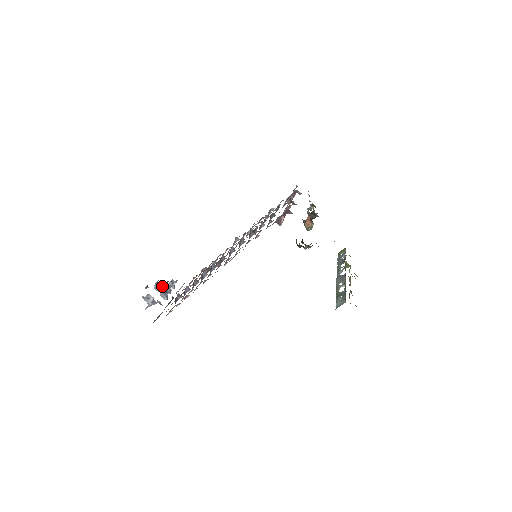
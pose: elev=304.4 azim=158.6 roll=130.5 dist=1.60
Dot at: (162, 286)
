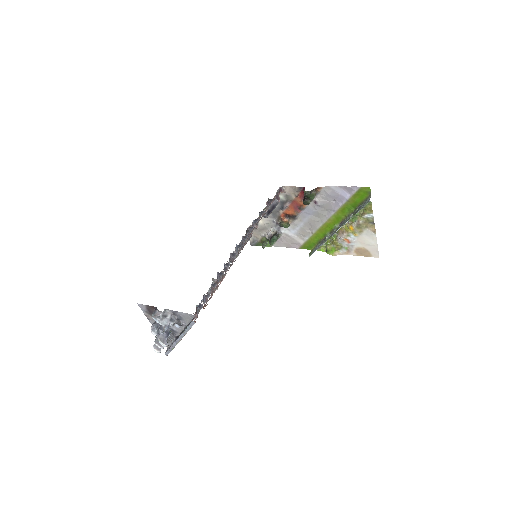
Dot at: (161, 325)
